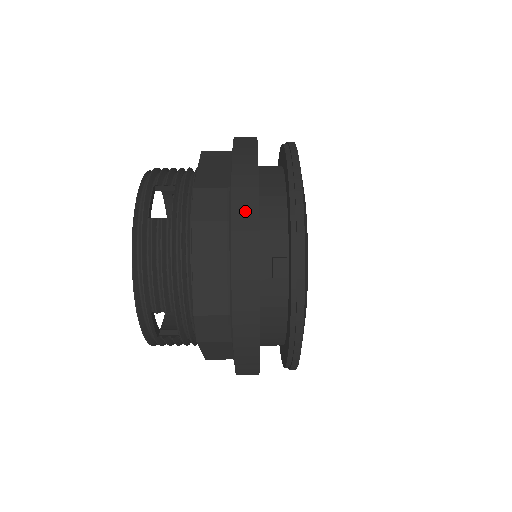
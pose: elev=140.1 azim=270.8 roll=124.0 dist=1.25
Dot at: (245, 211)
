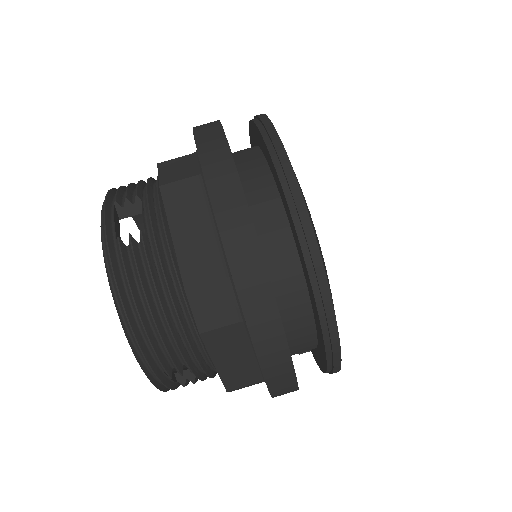
Dot at: occluded
